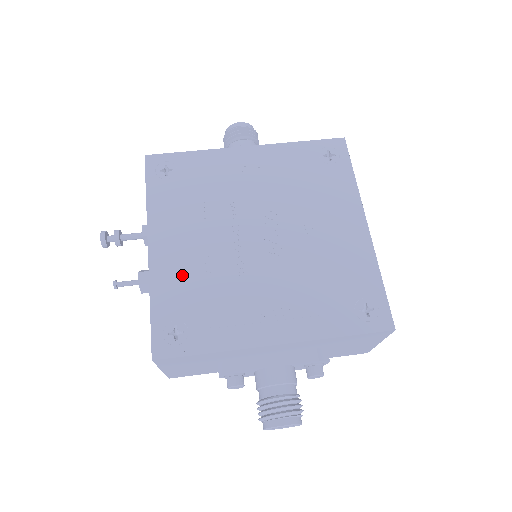
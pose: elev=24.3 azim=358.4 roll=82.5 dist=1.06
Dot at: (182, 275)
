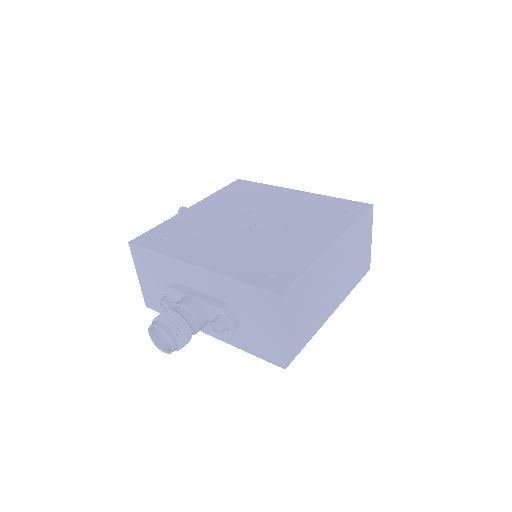
Dot at: (190, 221)
